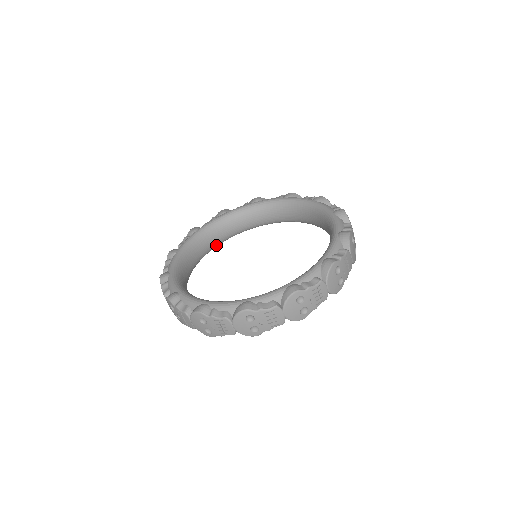
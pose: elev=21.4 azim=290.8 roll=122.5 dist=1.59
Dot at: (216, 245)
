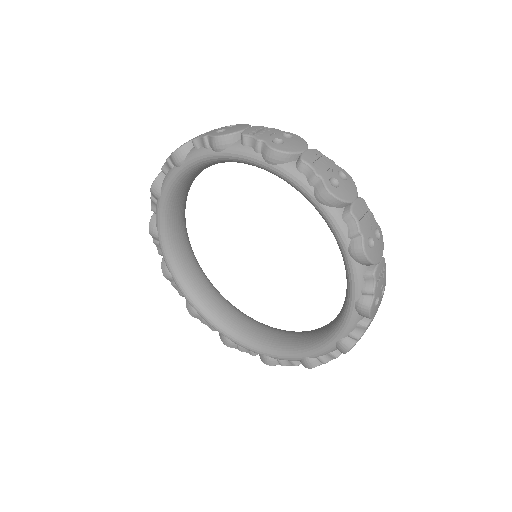
Dot at: occluded
